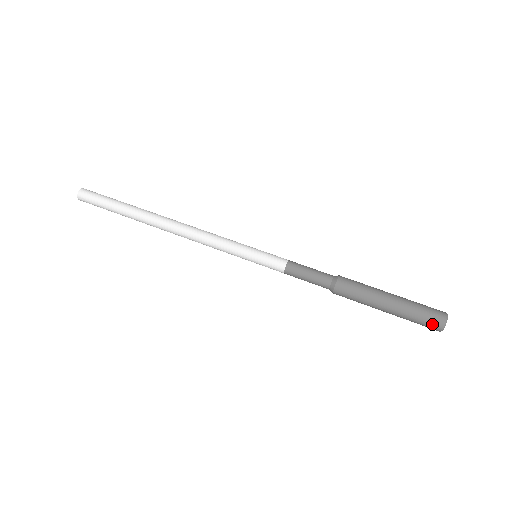
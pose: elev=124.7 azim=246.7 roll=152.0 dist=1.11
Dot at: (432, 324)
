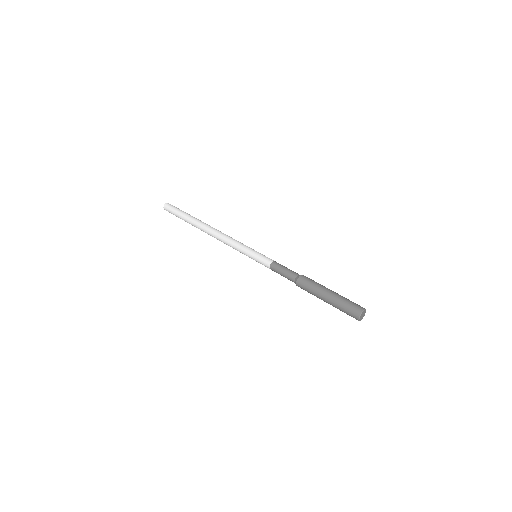
Dot at: (355, 308)
